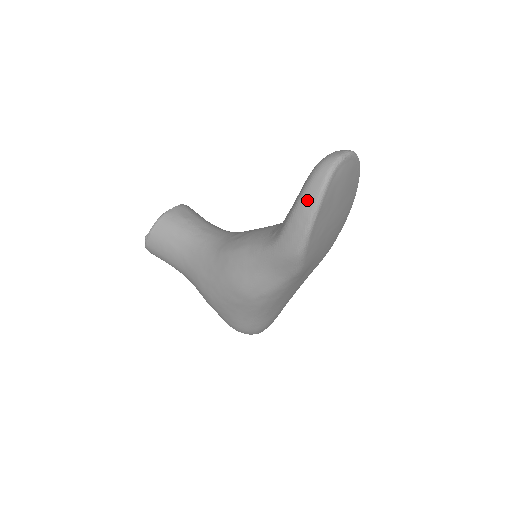
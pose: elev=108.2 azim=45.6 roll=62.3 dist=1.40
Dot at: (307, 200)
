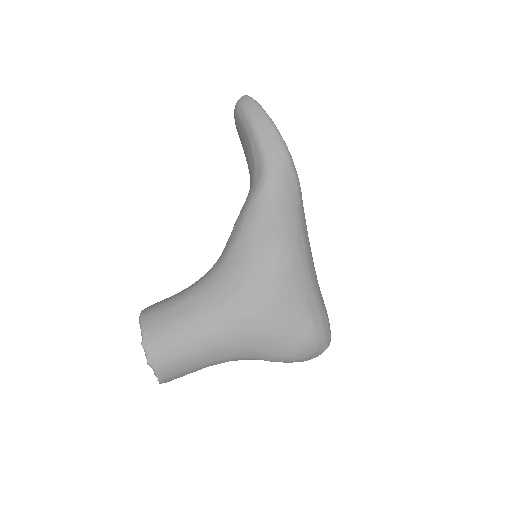
Dot at: (254, 113)
